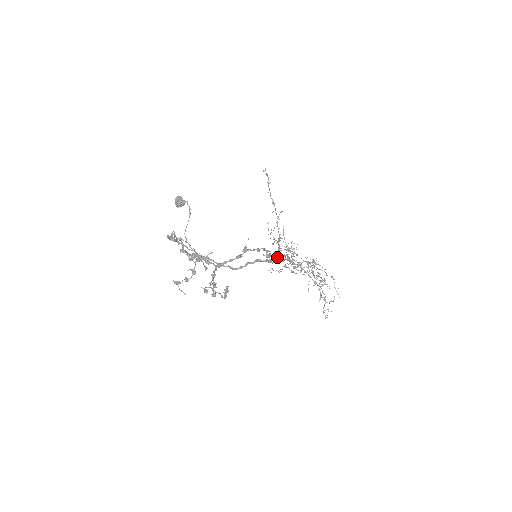
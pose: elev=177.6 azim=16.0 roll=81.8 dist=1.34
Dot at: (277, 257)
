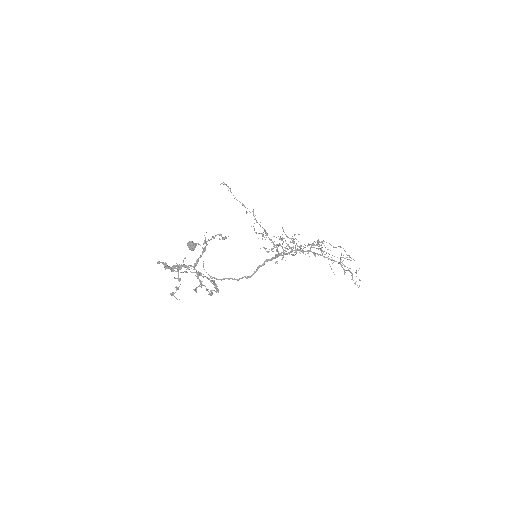
Dot at: (276, 249)
